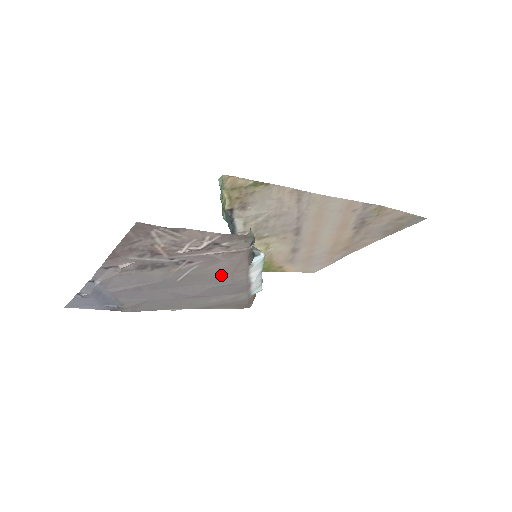
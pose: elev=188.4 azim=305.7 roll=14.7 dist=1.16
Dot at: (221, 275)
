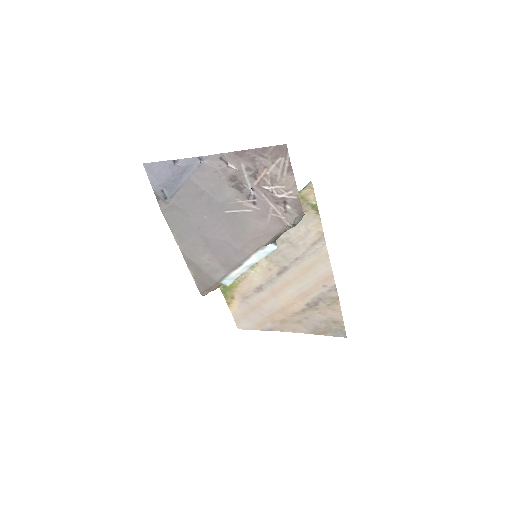
Dot at: (246, 235)
